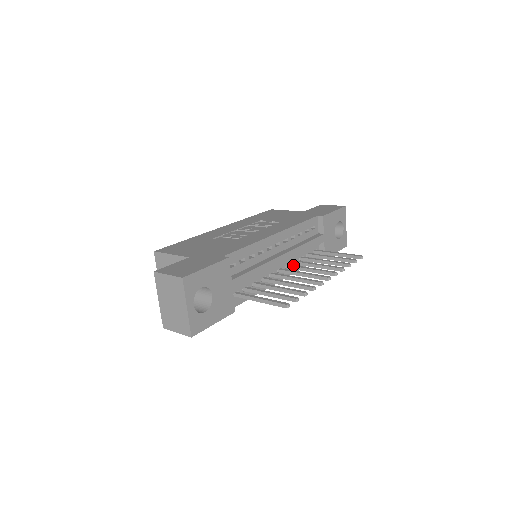
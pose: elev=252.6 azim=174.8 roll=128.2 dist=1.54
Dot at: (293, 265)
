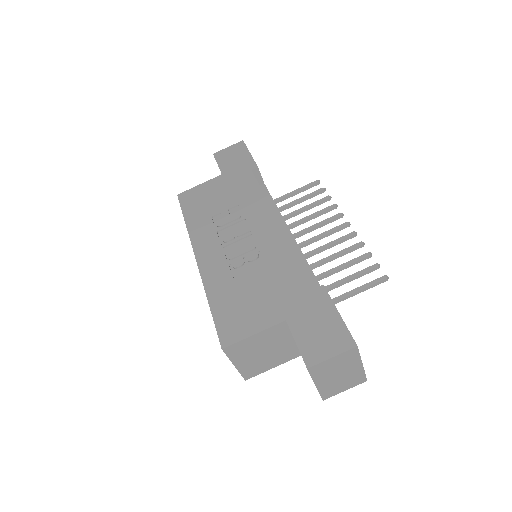
Dot at: occluded
